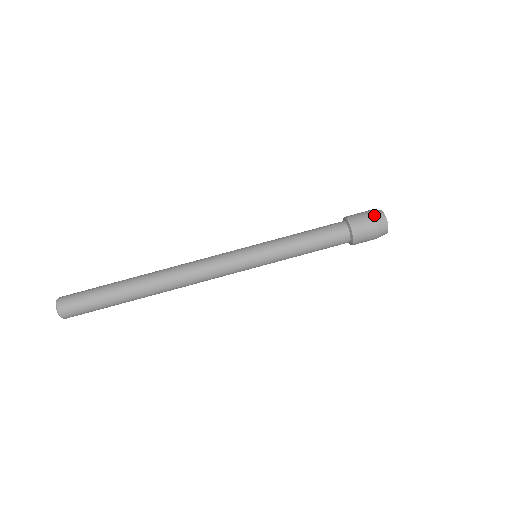
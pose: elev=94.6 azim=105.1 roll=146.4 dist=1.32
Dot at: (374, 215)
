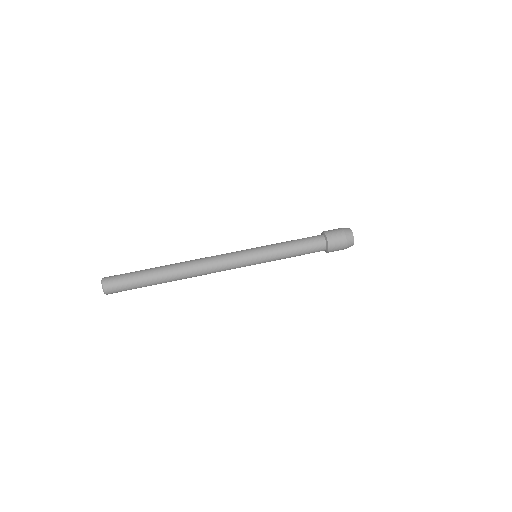
Dot at: (344, 231)
